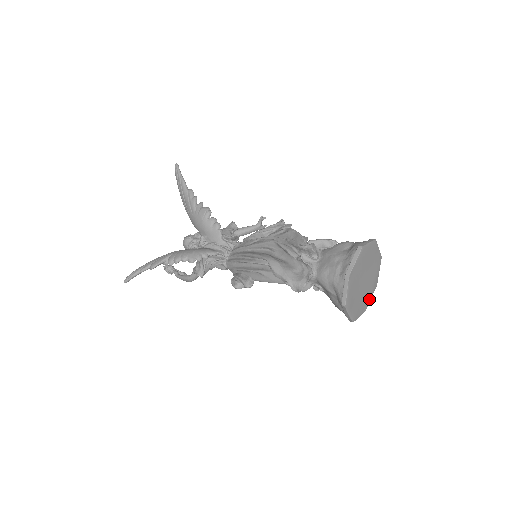
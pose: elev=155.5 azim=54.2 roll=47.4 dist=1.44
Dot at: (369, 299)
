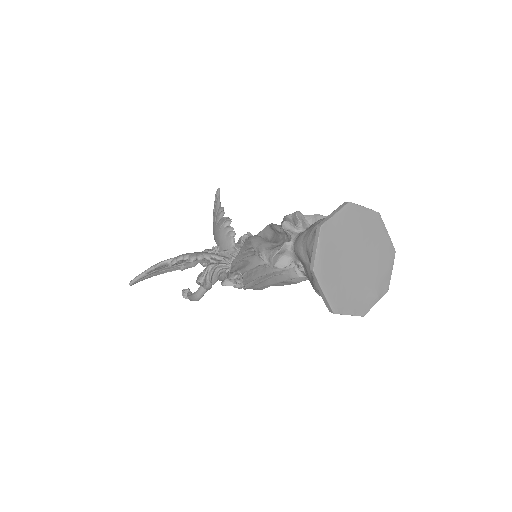
Dot at: (370, 301)
